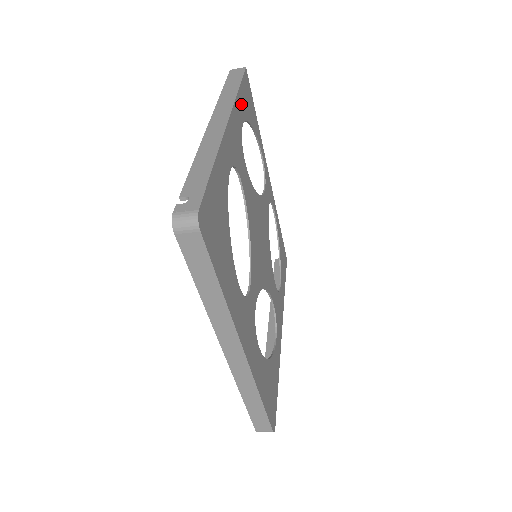
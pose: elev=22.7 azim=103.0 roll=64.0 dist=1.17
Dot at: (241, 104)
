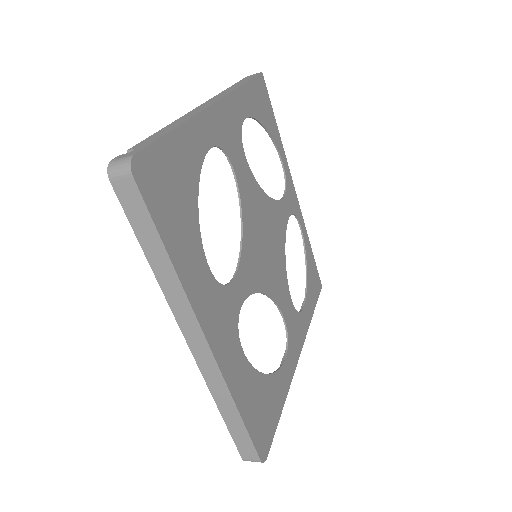
Dot at: (246, 99)
